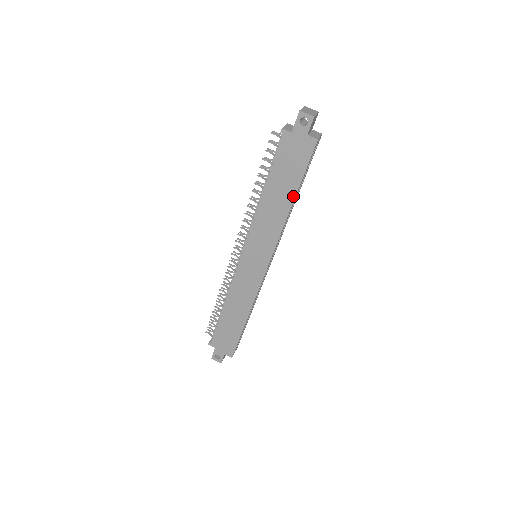
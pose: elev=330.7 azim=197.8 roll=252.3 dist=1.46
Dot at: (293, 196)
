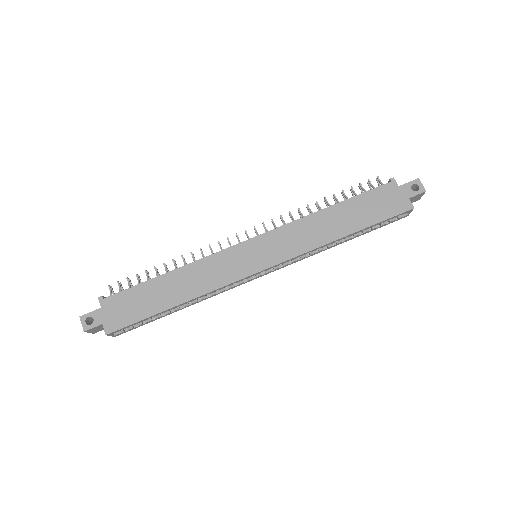
Dot at: (352, 231)
